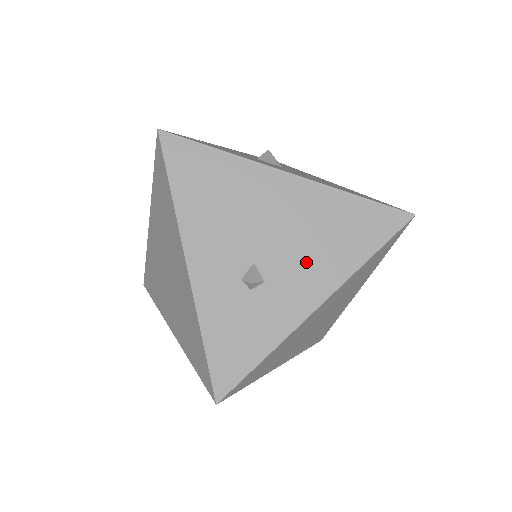
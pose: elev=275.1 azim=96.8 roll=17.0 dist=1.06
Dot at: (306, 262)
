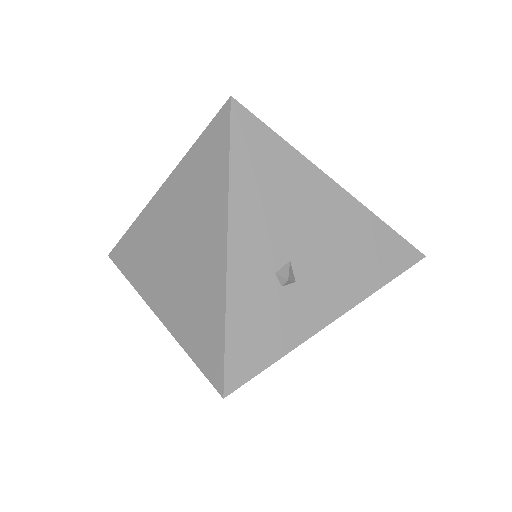
Dot at: (335, 273)
